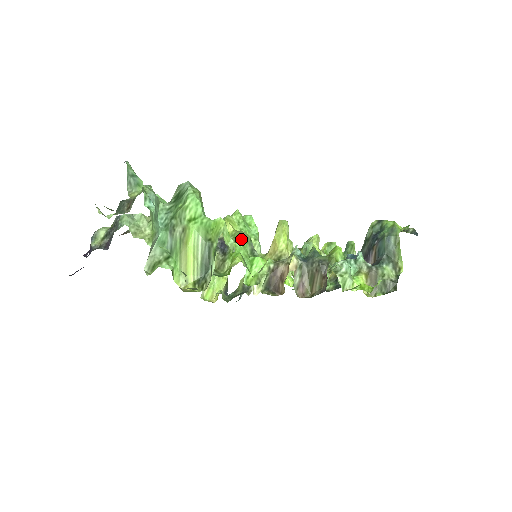
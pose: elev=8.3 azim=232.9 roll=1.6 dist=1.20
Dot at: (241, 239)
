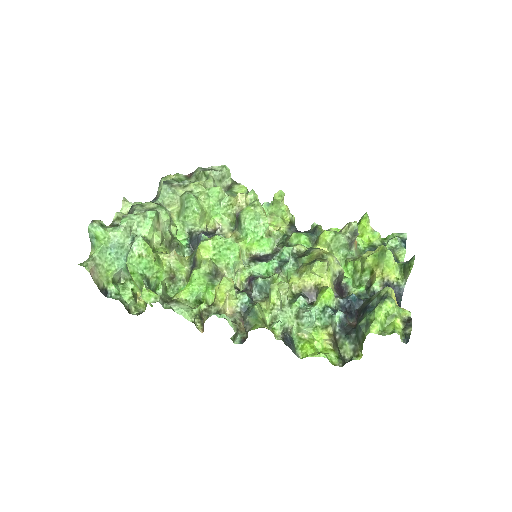
Dot at: (197, 273)
